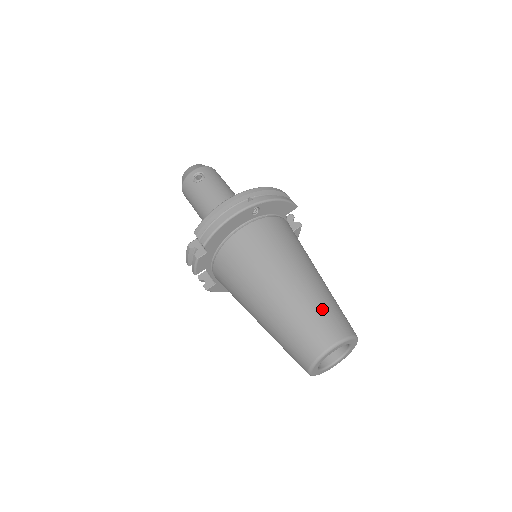
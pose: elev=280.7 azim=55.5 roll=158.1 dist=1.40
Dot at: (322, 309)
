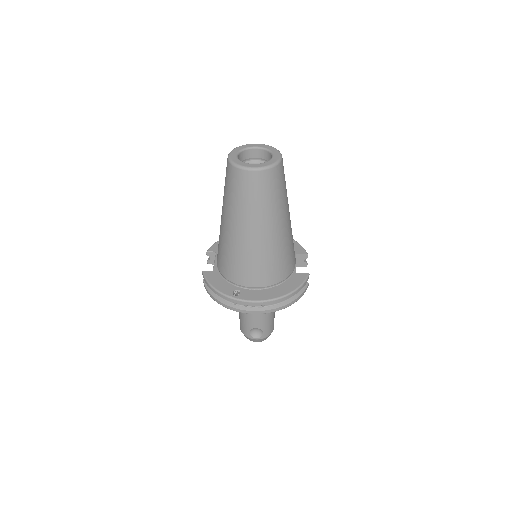
Dot at: occluded
